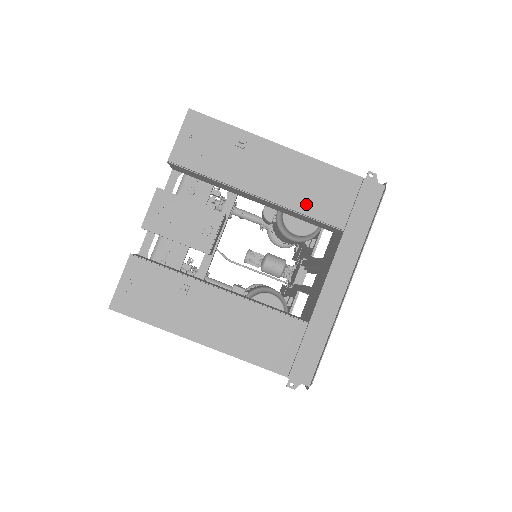
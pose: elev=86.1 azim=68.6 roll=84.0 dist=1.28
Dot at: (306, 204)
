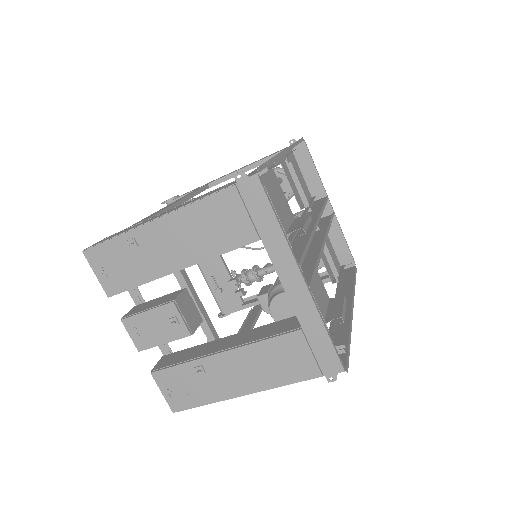
Dot at: (215, 246)
